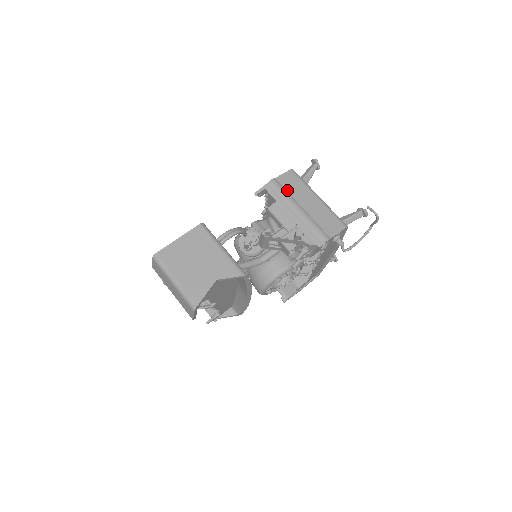
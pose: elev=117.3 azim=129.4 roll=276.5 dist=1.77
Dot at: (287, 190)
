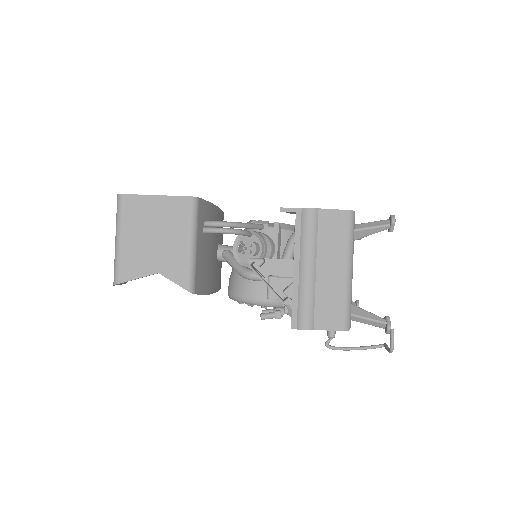
Dot at: (319, 234)
